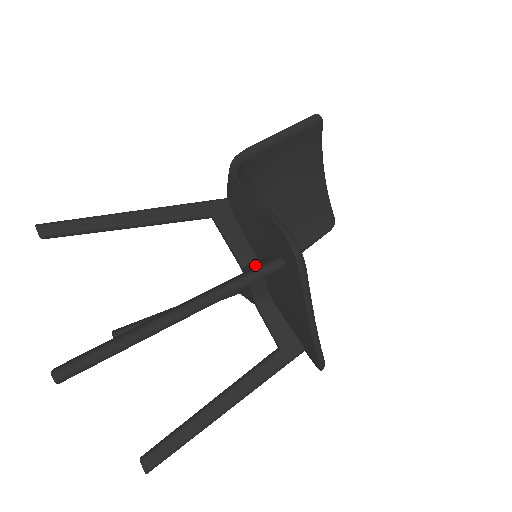
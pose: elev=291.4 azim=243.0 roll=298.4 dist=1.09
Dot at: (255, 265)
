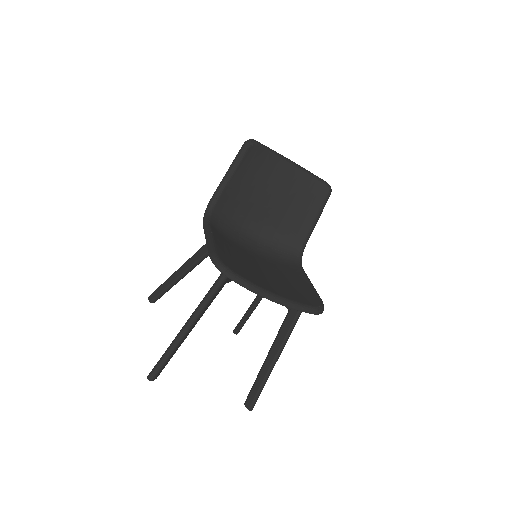
Dot at: occluded
